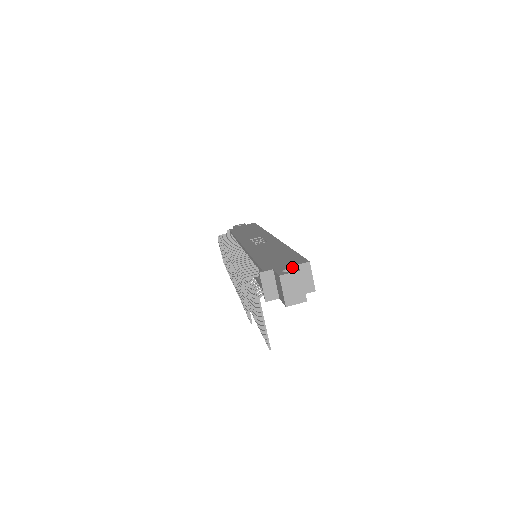
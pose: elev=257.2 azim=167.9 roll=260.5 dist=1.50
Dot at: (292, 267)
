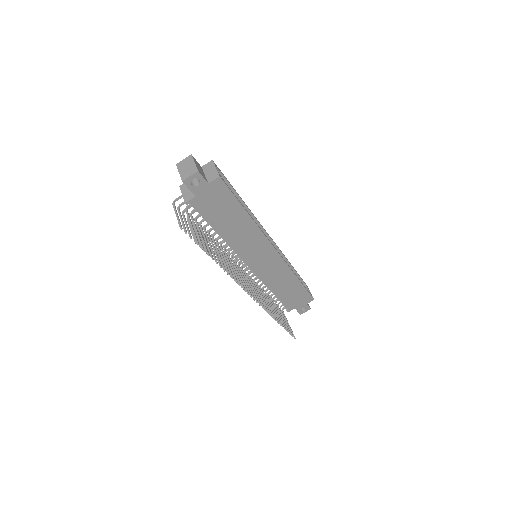
Dot at: occluded
